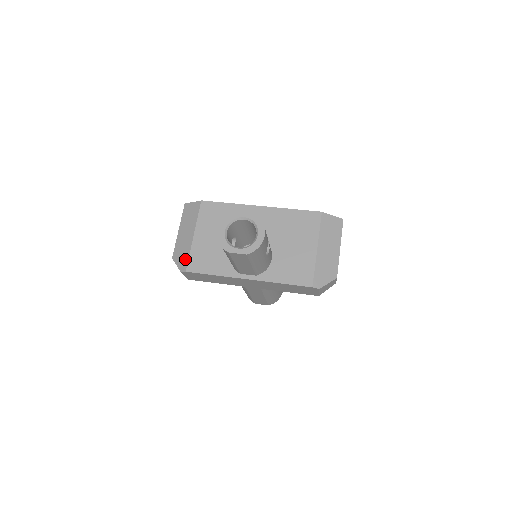
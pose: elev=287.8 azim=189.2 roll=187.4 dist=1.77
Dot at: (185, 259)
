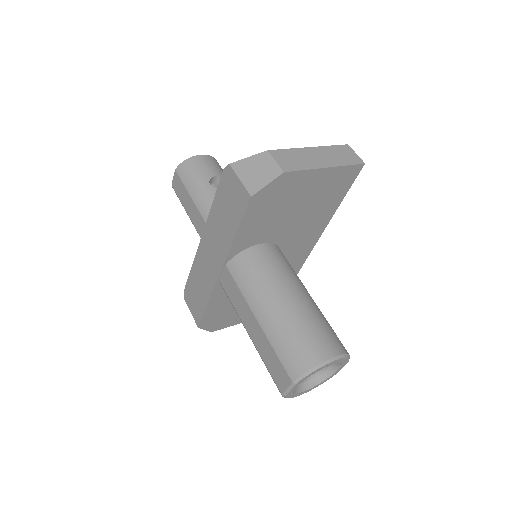
Dot at: occluded
